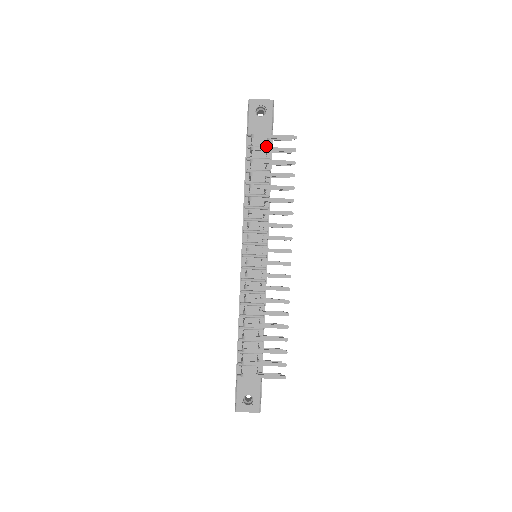
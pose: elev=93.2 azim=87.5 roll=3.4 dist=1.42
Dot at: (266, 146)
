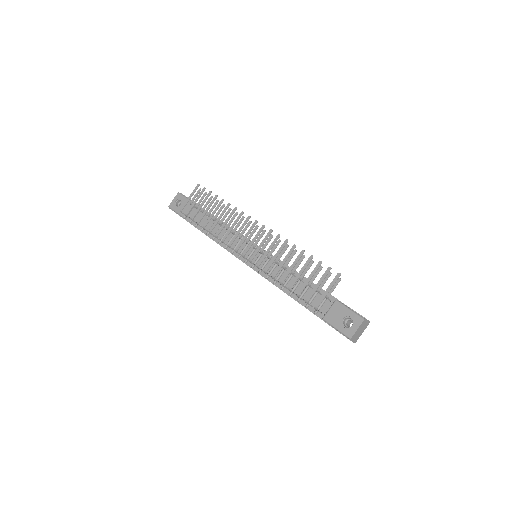
Dot at: occluded
